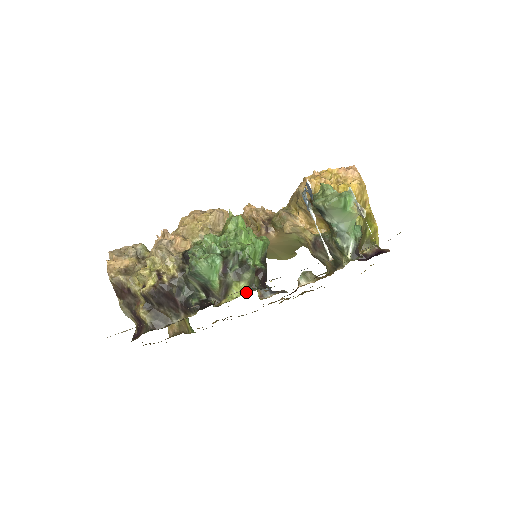
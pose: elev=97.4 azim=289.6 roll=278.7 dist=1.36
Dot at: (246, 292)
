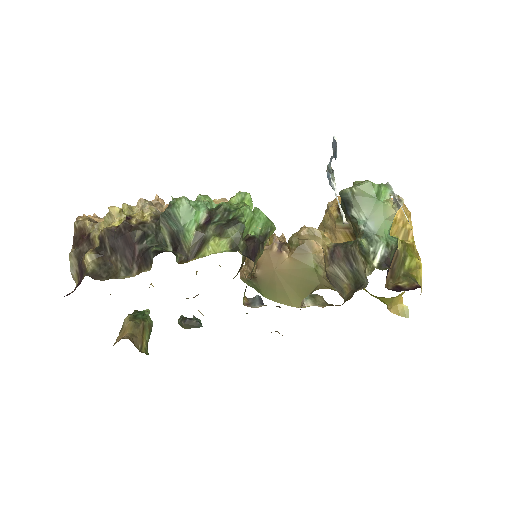
Dot at: (224, 251)
